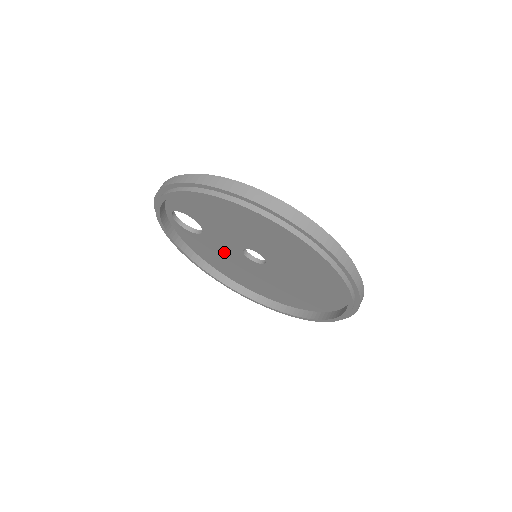
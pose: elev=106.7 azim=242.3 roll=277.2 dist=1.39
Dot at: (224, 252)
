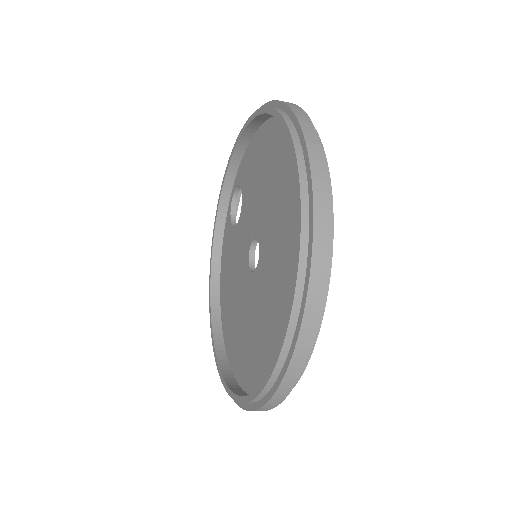
Dot at: (238, 258)
